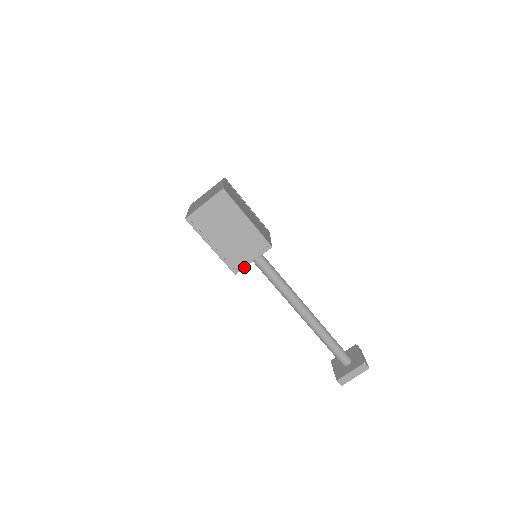
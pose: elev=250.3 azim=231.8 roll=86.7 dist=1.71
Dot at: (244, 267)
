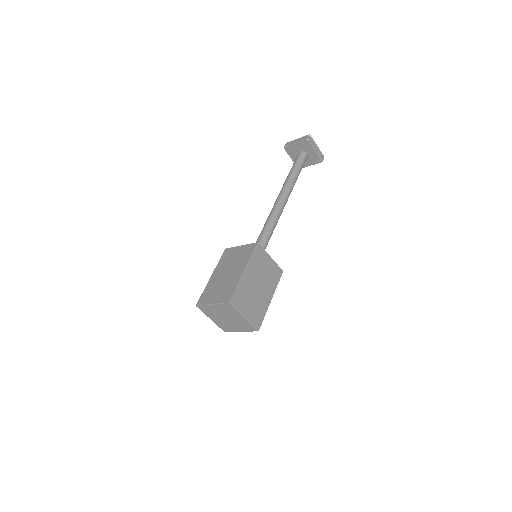
Dot at: occluded
